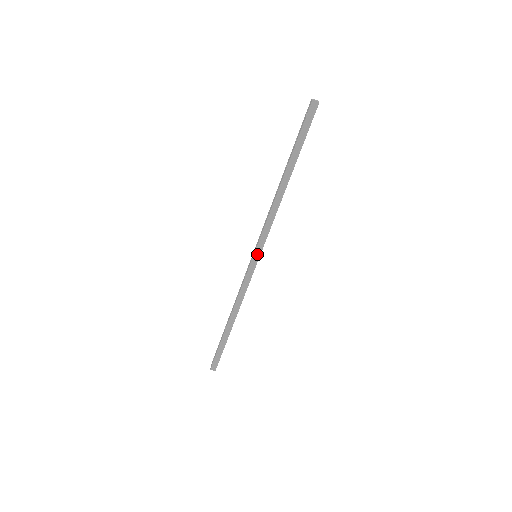
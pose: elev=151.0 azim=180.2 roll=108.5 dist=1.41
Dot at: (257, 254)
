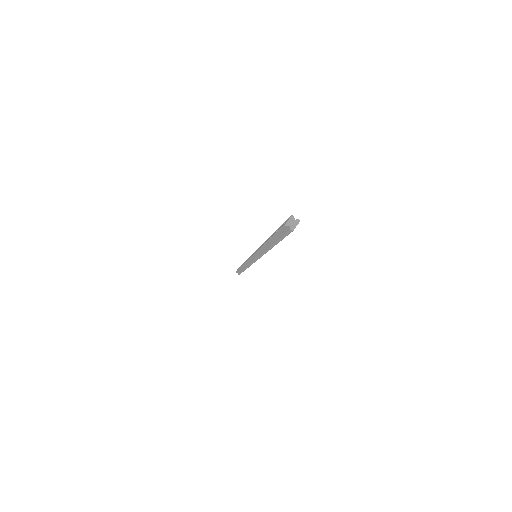
Dot at: (255, 258)
